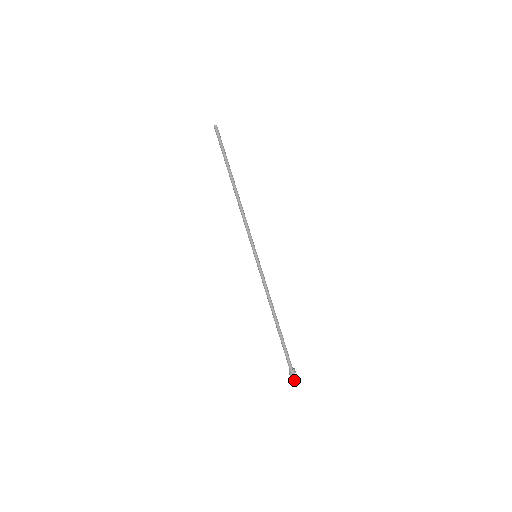
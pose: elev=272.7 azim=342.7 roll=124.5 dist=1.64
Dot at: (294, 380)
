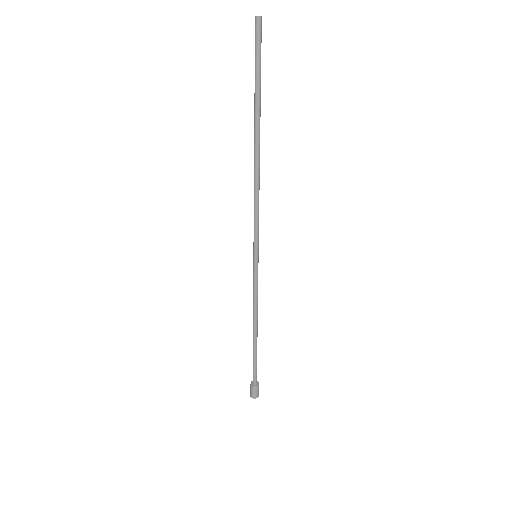
Dot at: (255, 395)
